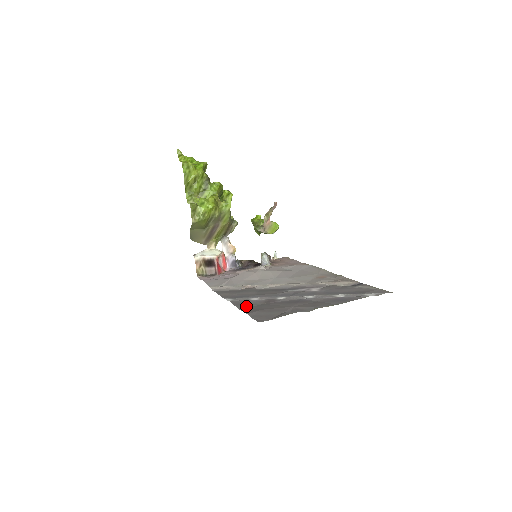
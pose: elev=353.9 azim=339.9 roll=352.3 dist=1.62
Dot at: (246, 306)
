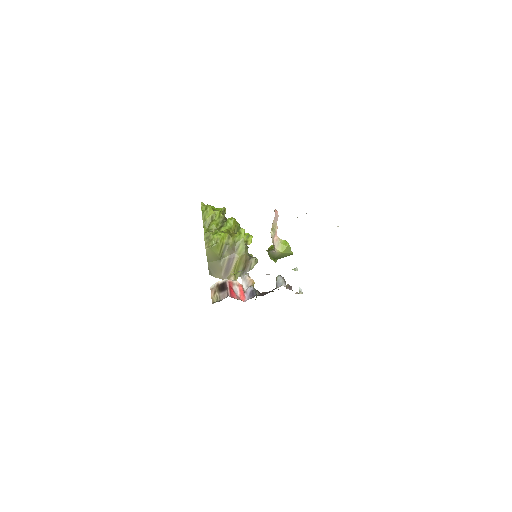
Dot at: occluded
